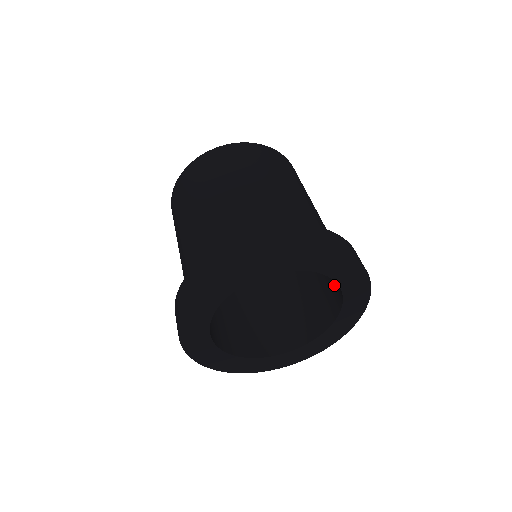
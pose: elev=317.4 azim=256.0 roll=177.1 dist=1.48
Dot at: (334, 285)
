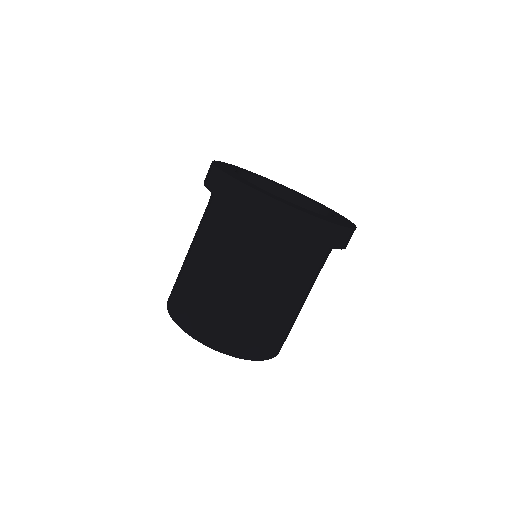
Dot at: occluded
